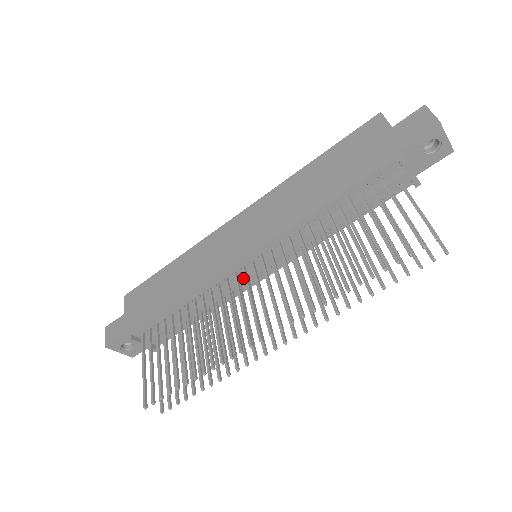
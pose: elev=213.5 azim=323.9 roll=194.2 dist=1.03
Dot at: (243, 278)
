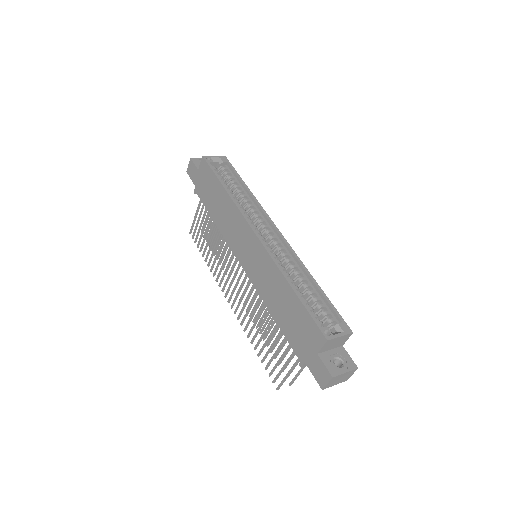
Dot at: occluded
